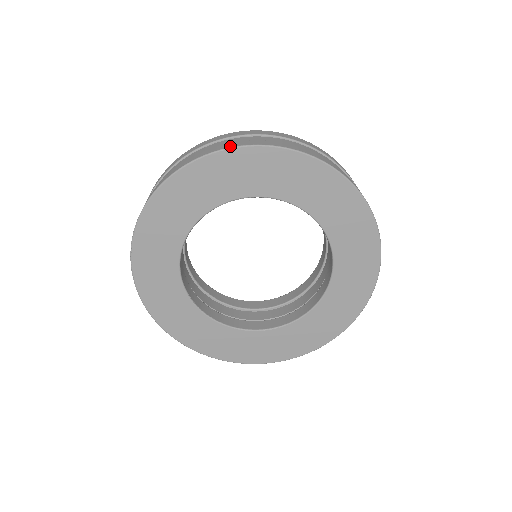
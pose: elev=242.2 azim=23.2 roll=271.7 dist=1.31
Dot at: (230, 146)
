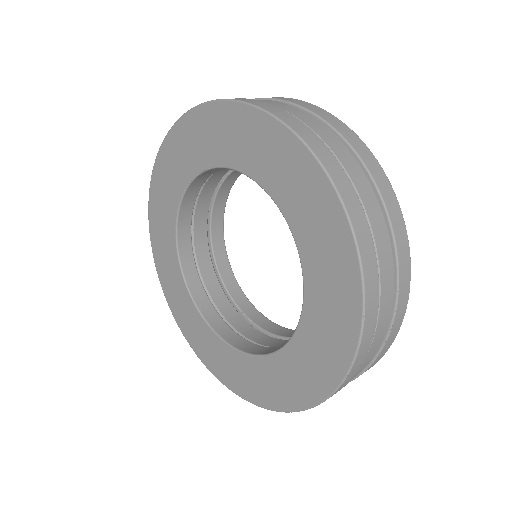
Dot at: occluded
